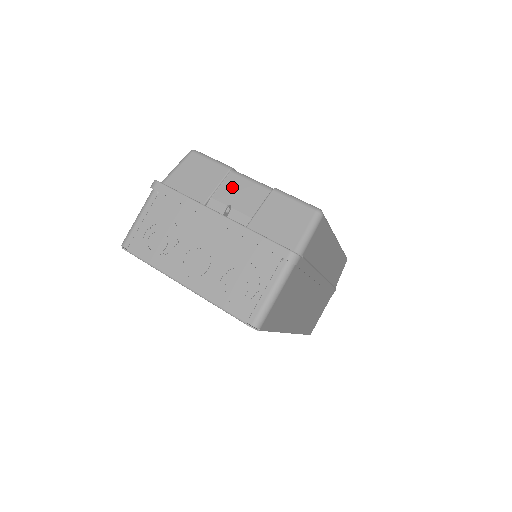
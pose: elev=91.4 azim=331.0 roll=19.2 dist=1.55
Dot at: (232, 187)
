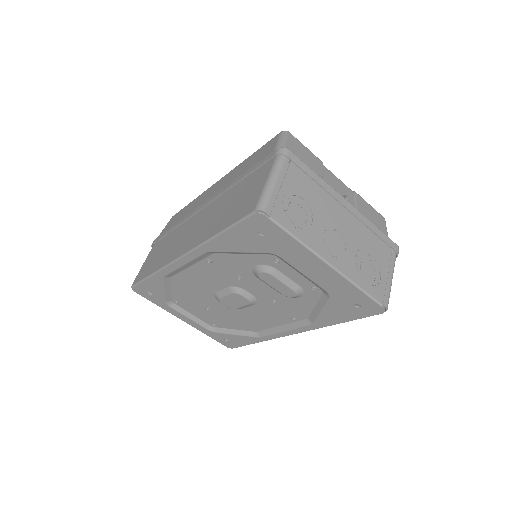
Dot at: (331, 180)
